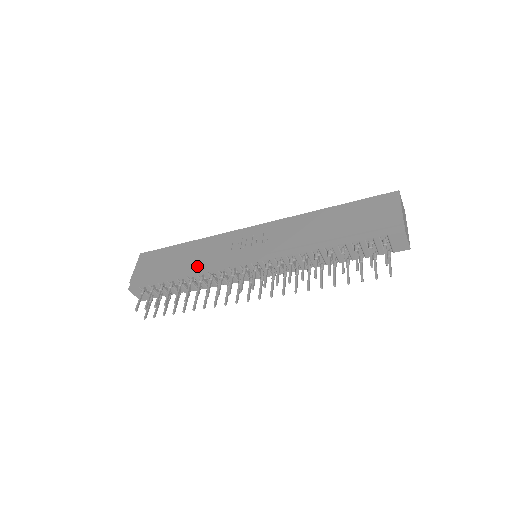
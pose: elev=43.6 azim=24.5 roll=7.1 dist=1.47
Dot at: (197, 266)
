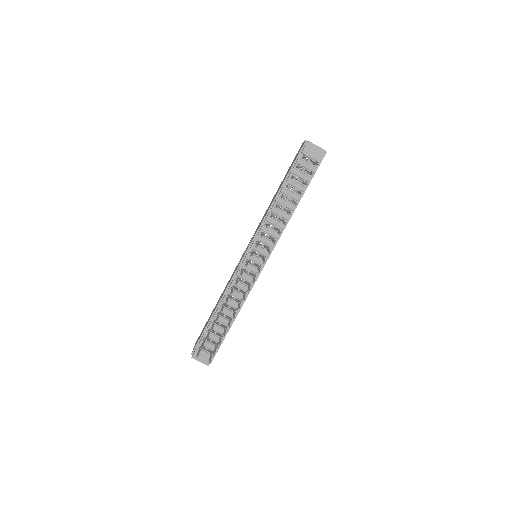
Dot at: (223, 294)
